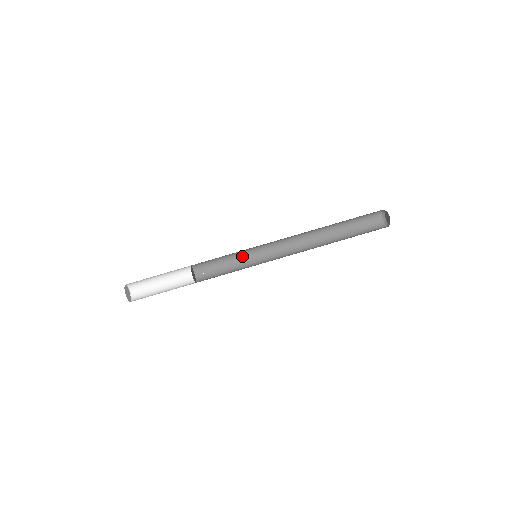
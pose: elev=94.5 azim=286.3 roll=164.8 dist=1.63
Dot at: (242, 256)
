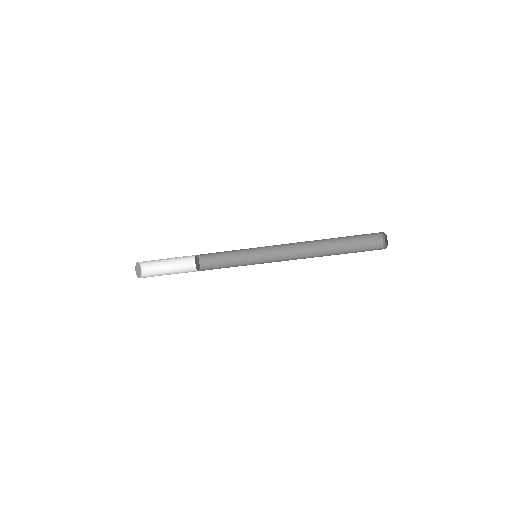
Dot at: (244, 254)
